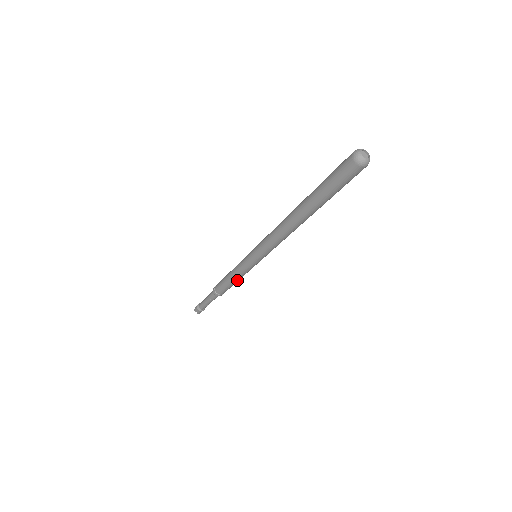
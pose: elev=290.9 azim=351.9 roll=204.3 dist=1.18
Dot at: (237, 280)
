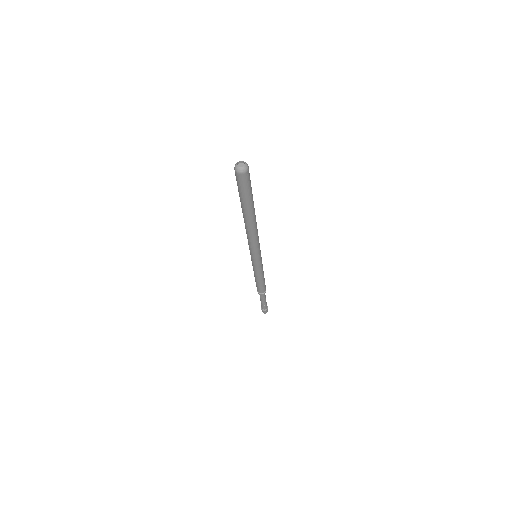
Dot at: (260, 279)
